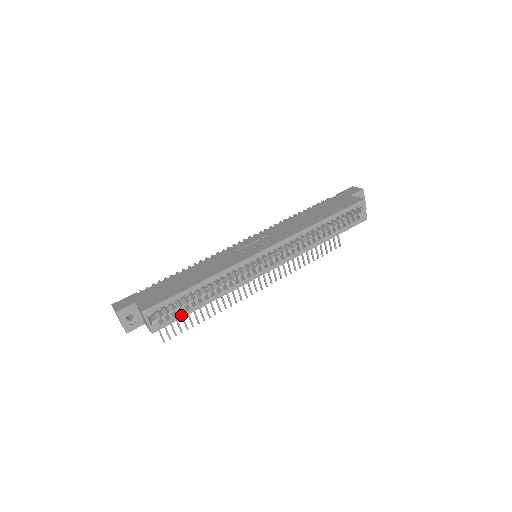
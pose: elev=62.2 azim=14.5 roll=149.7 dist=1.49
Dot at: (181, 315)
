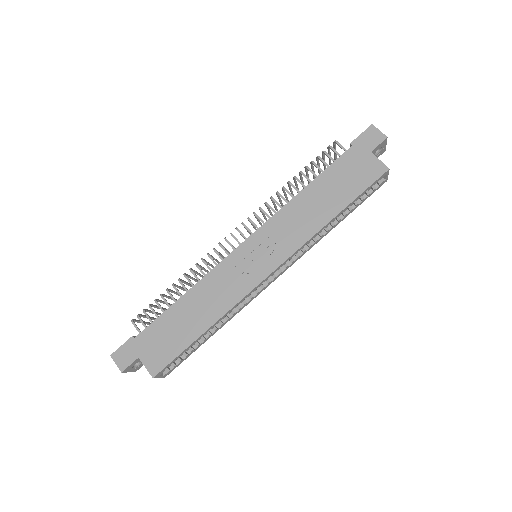
Dot at: (190, 354)
